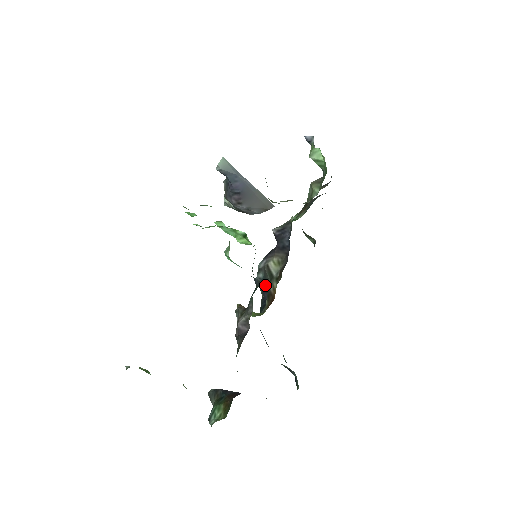
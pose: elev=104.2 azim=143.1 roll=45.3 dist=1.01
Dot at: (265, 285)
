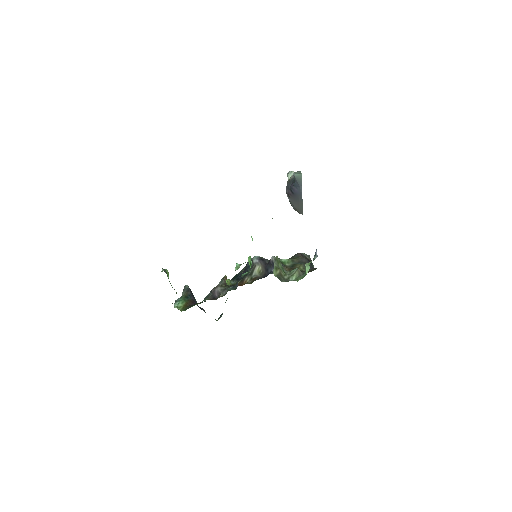
Dot at: (247, 271)
